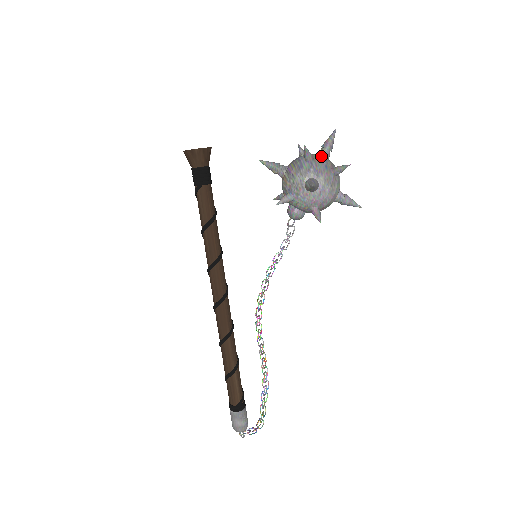
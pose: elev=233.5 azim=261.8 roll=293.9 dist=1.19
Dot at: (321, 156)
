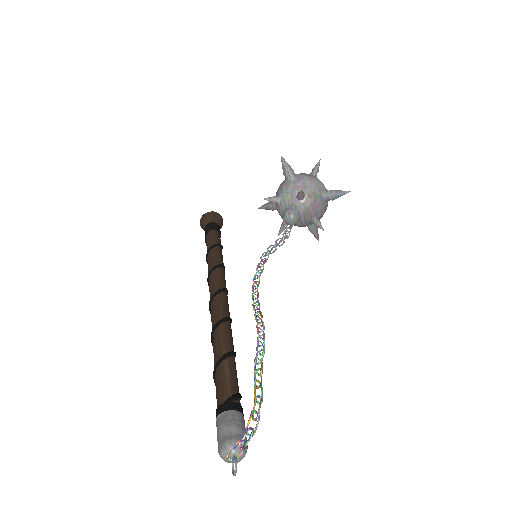
Dot at: occluded
